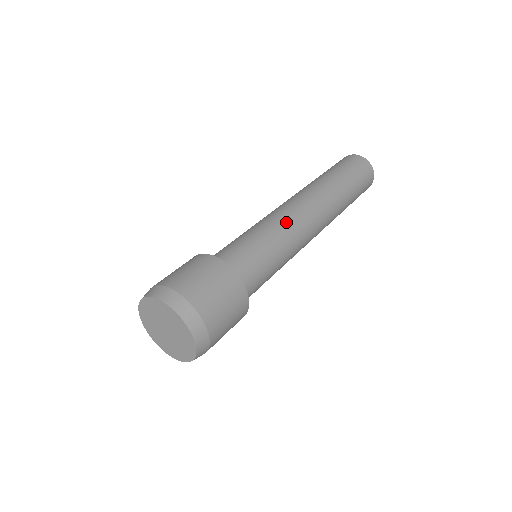
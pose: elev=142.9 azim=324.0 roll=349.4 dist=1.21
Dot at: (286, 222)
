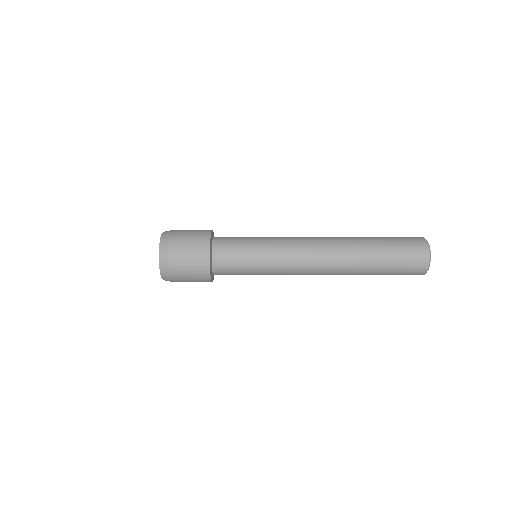
Dot at: (284, 237)
